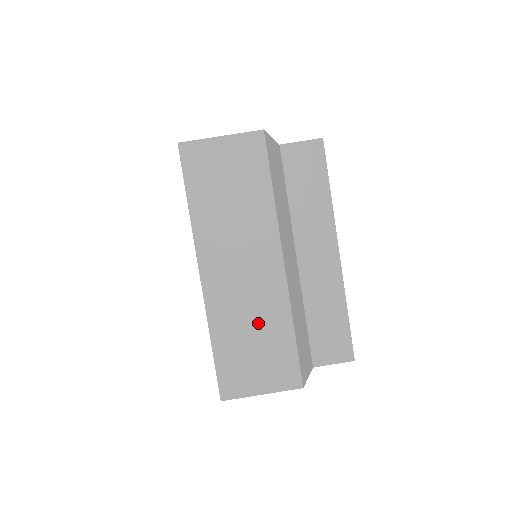
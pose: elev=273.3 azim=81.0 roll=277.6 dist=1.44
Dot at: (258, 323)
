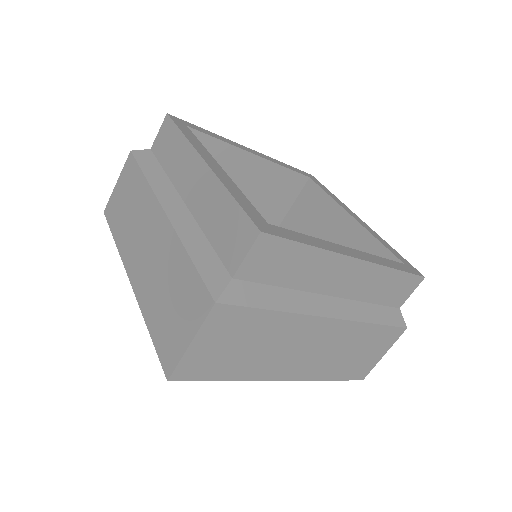
Dot at: (348, 348)
